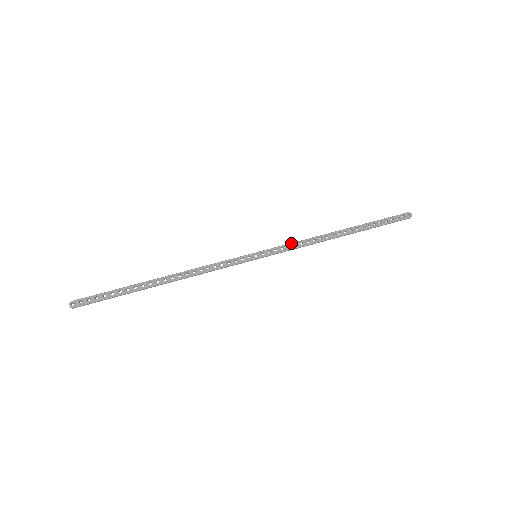
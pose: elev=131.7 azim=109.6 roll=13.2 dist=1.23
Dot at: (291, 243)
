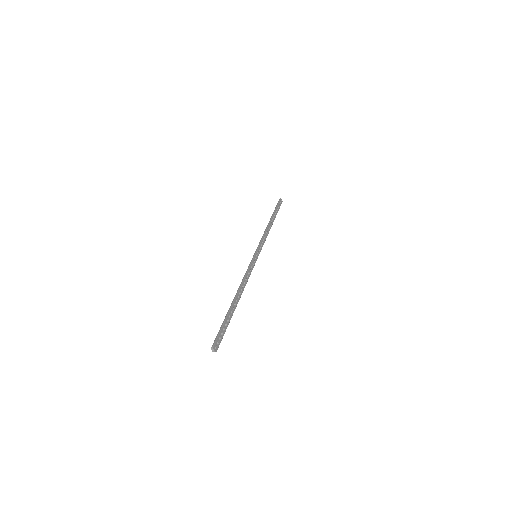
Dot at: (262, 239)
